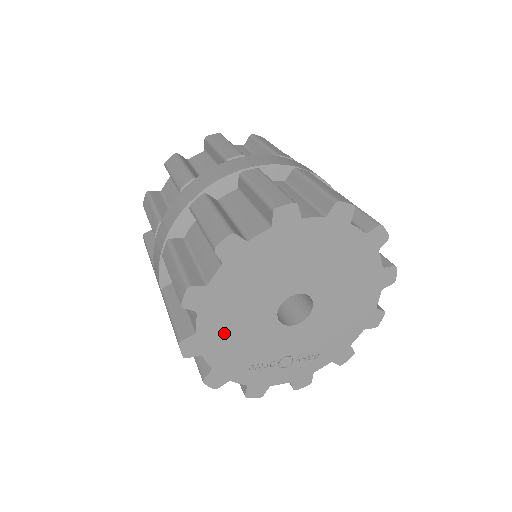
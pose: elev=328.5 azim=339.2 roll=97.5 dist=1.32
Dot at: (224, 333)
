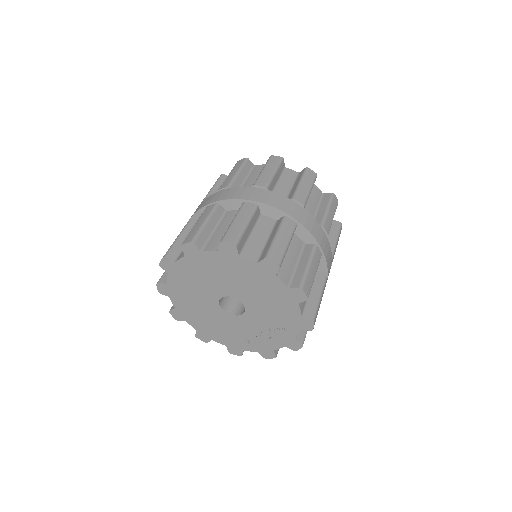
Dot at: (210, 327)
